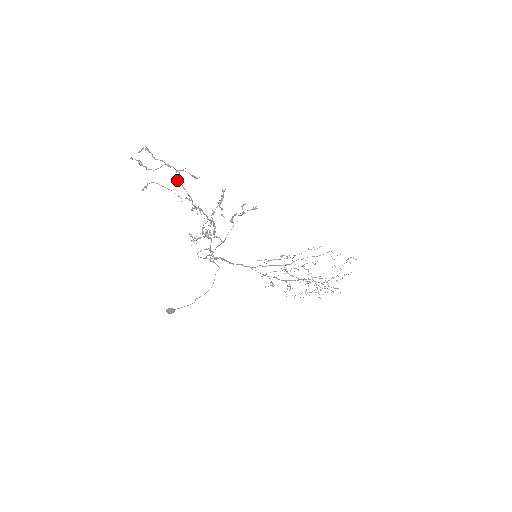
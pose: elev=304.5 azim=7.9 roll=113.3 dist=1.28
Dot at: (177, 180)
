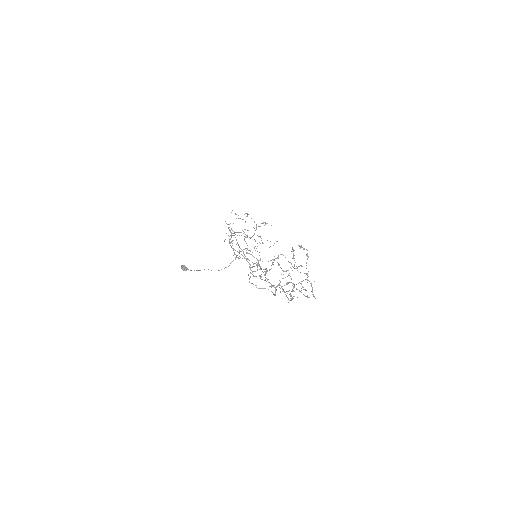
Dot at: occluded
